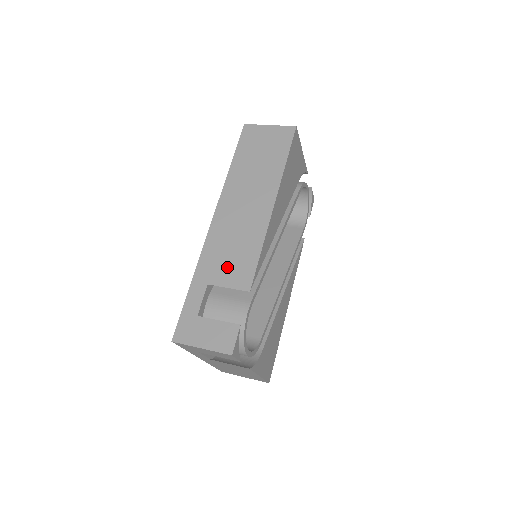
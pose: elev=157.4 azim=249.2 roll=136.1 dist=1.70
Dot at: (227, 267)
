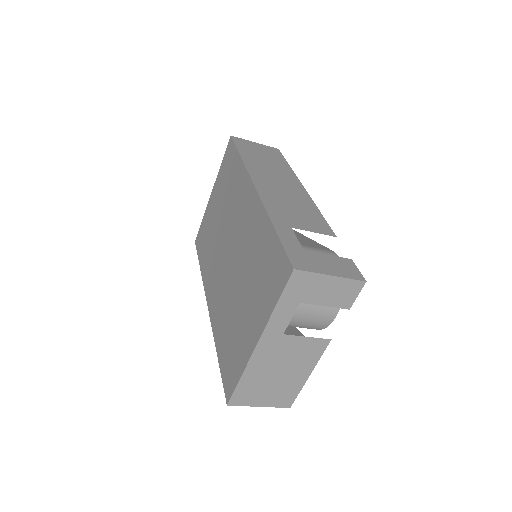
Dot at: (300, 218)
